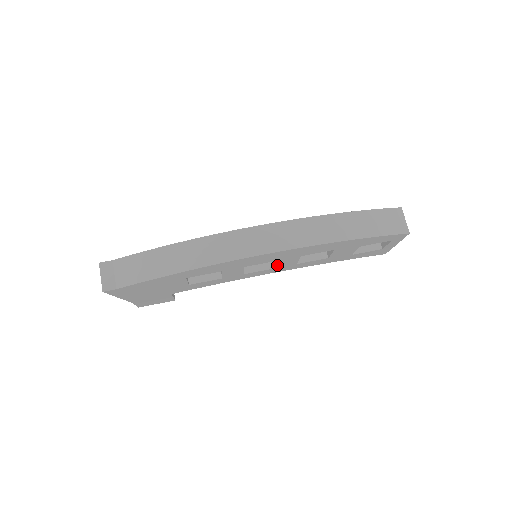
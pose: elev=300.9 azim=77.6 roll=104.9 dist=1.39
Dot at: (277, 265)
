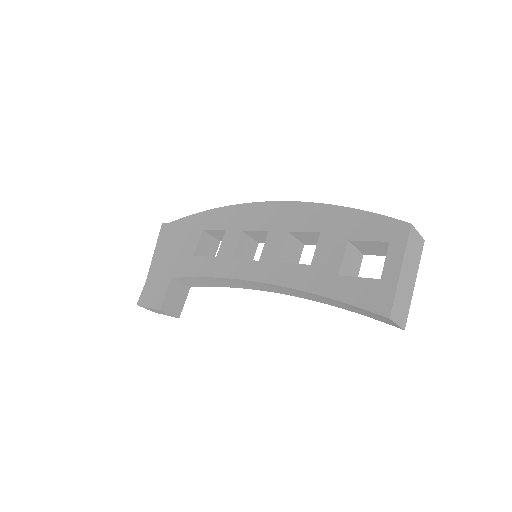
Dot at: (263, 251)
